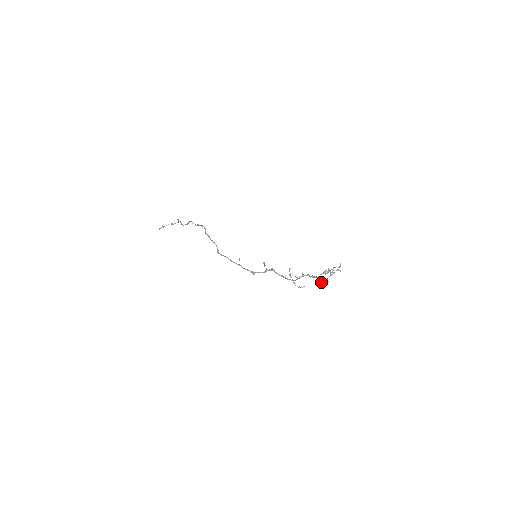
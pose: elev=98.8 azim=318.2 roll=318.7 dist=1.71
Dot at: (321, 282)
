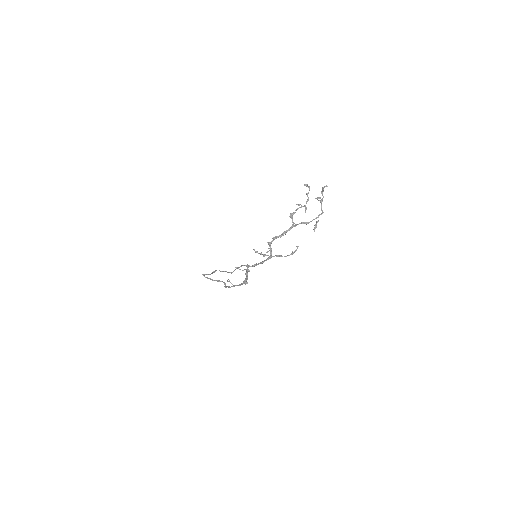
Dot at: (316, 221)
